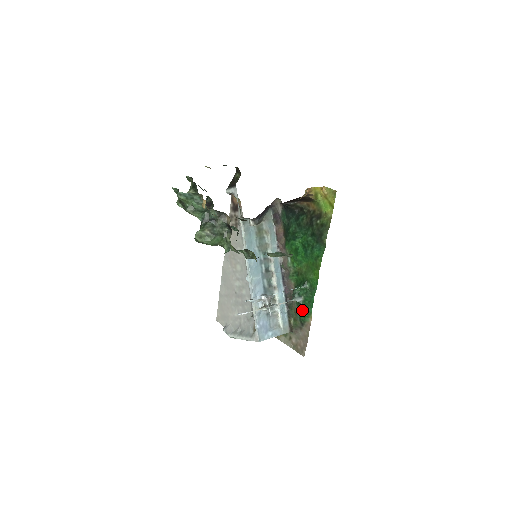
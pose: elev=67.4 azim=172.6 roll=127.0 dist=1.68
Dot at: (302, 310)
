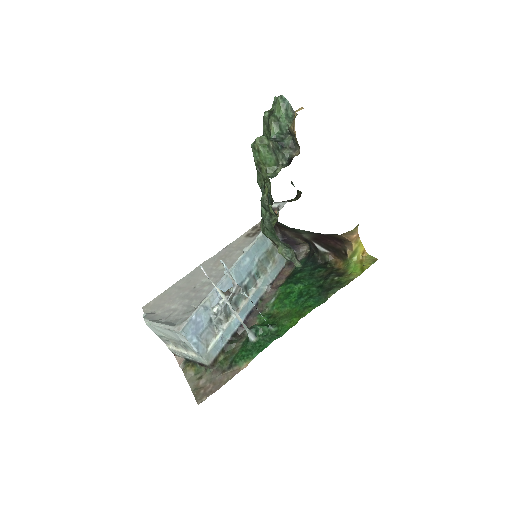
Dot at: (244, 351)
